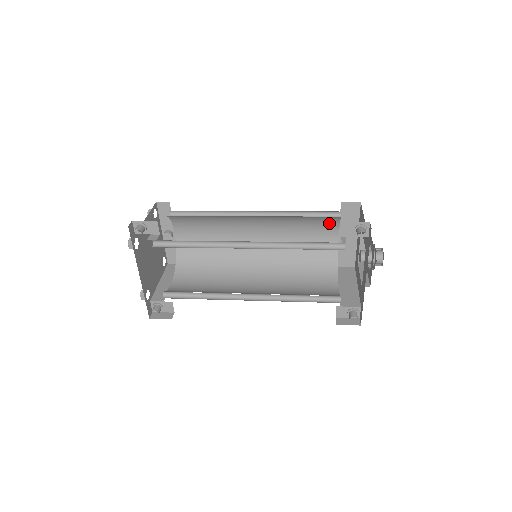
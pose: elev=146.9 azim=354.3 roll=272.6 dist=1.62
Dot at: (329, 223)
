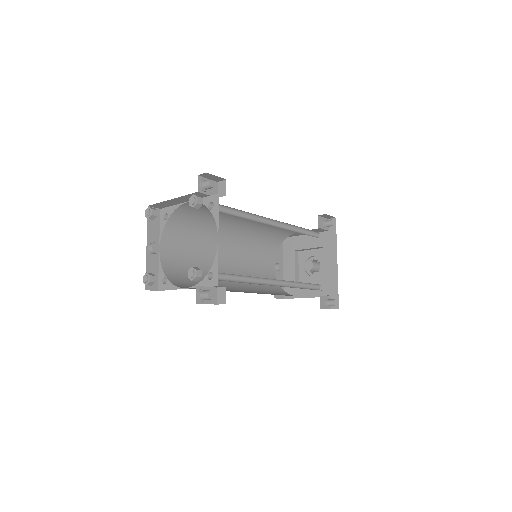
Dot at: (271, 251)
